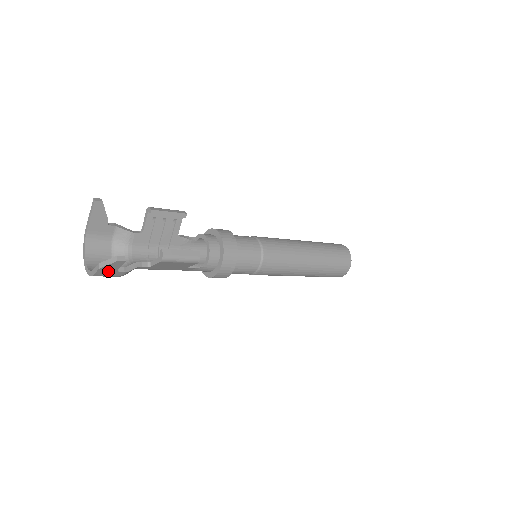
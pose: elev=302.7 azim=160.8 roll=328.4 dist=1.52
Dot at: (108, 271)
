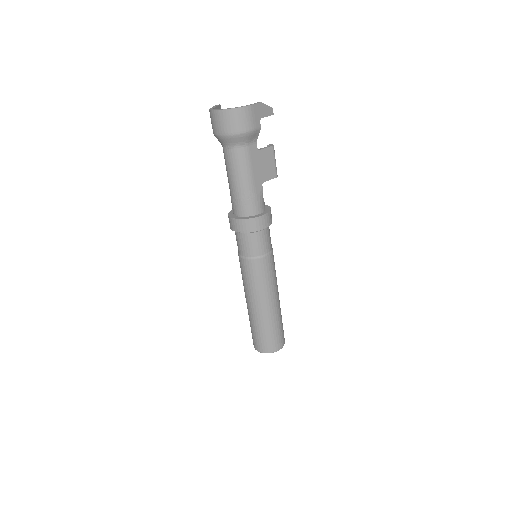
Dot at: (259, 112)
